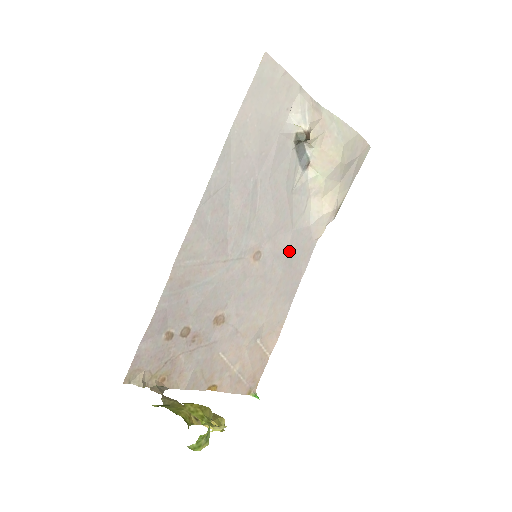
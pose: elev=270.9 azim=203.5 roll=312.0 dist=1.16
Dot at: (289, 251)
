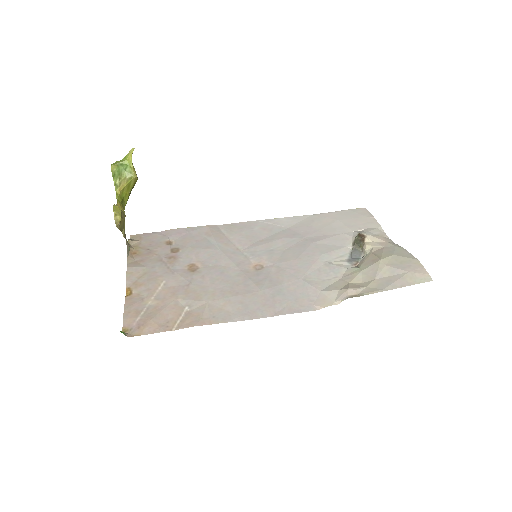
Dot at: (283, 287)
